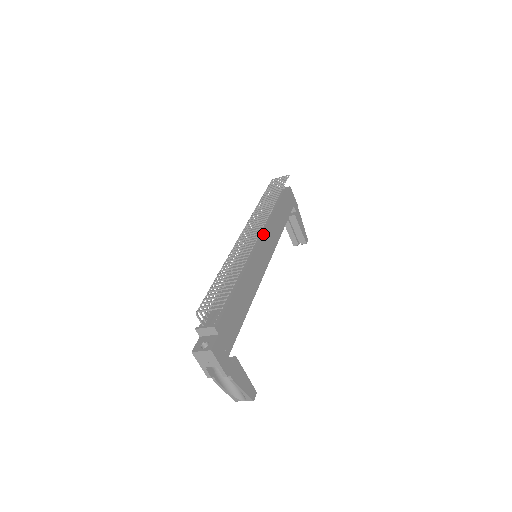
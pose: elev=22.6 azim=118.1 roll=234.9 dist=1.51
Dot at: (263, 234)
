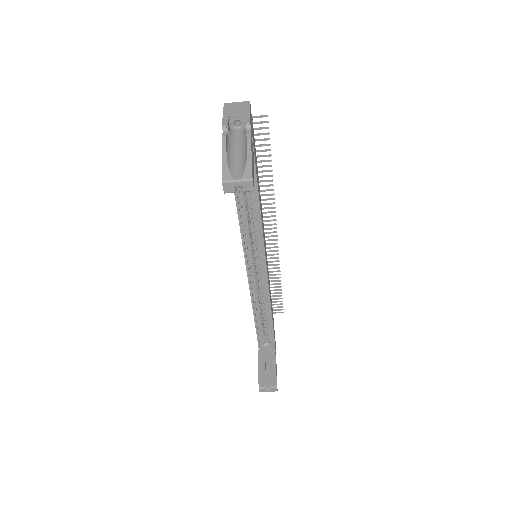
Dot at: occluded
